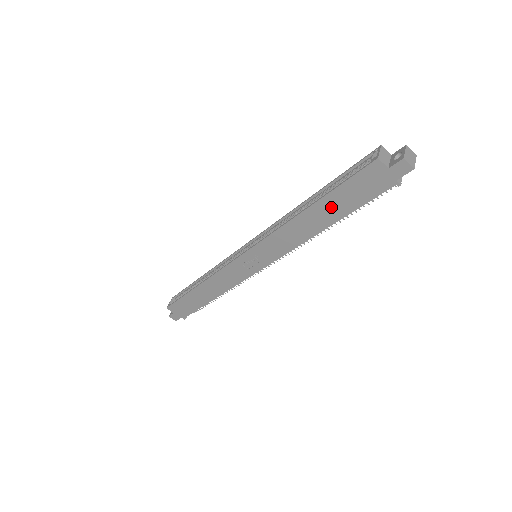
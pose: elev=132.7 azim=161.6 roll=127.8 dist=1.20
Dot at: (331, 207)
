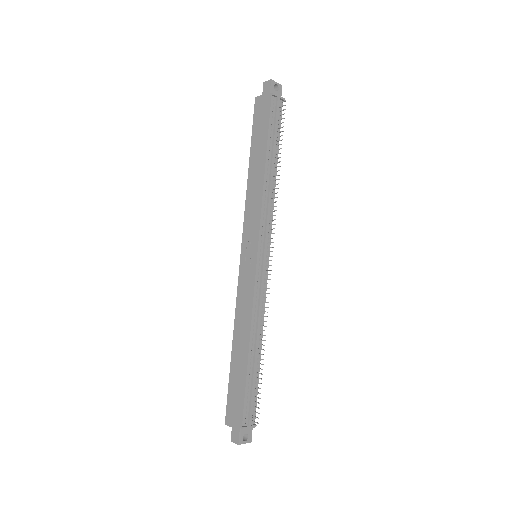
Dot at: (258, 148)
